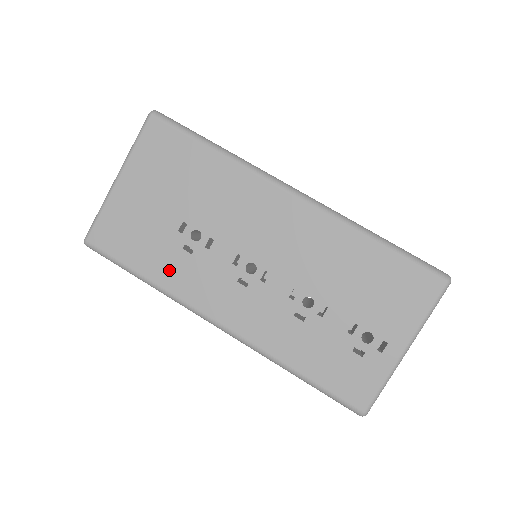
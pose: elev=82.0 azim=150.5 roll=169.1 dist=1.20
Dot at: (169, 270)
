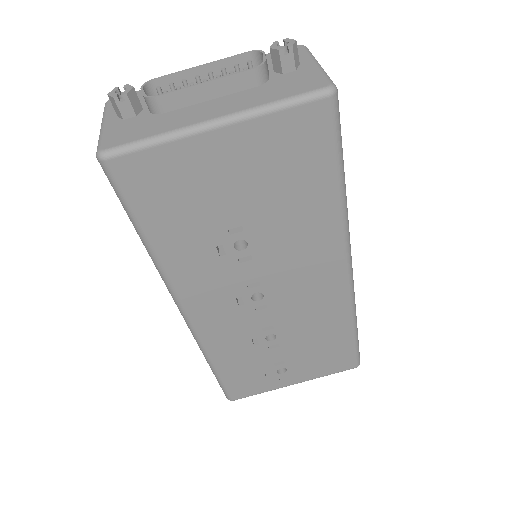
Dot at: (183, 254)
